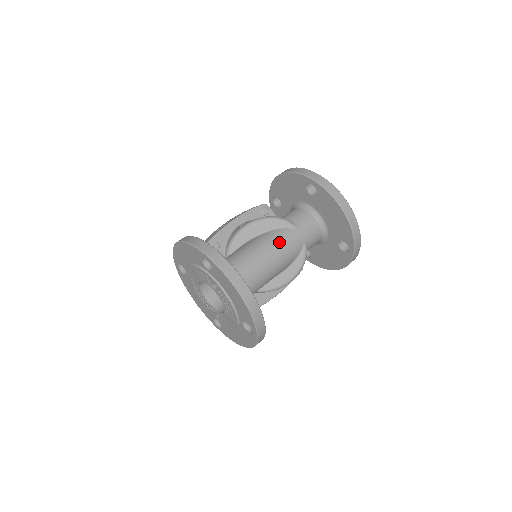
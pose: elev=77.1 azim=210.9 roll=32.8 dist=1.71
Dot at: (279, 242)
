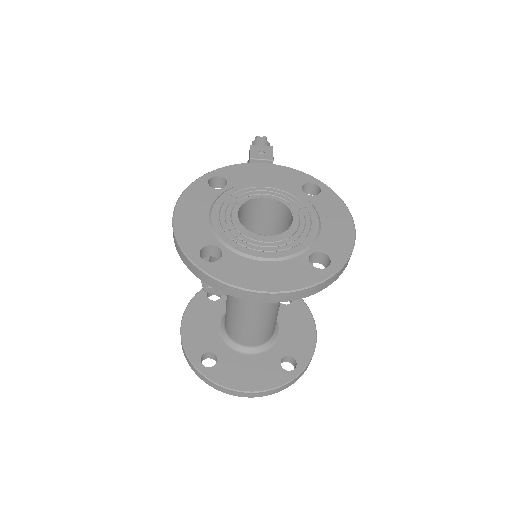
Dot at: (246, 301)
